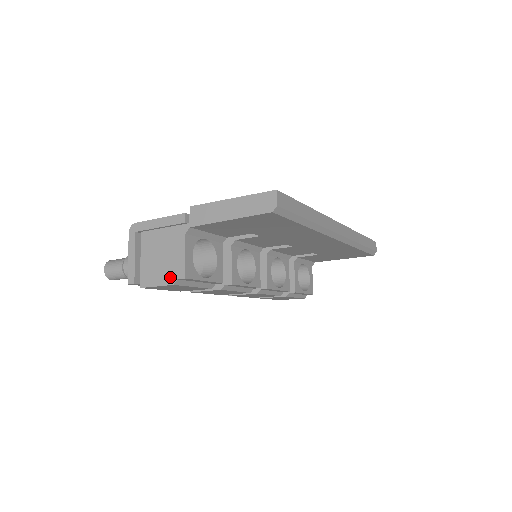
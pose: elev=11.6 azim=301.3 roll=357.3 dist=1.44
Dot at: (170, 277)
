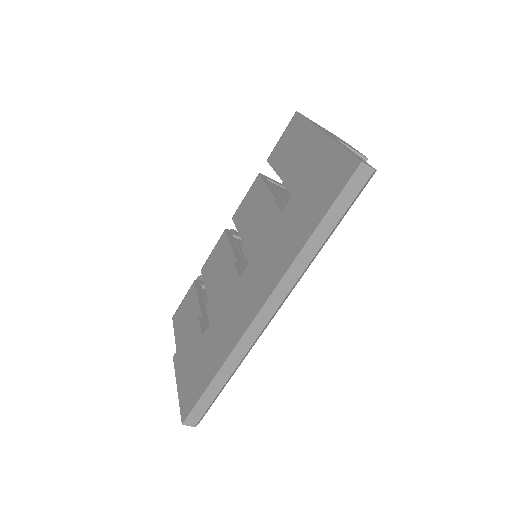
Dot at: occluded
